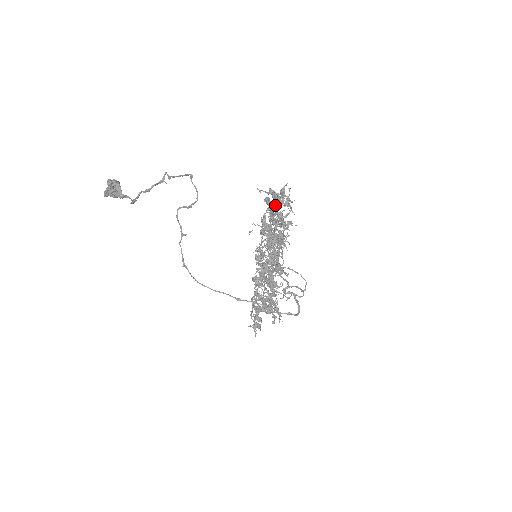
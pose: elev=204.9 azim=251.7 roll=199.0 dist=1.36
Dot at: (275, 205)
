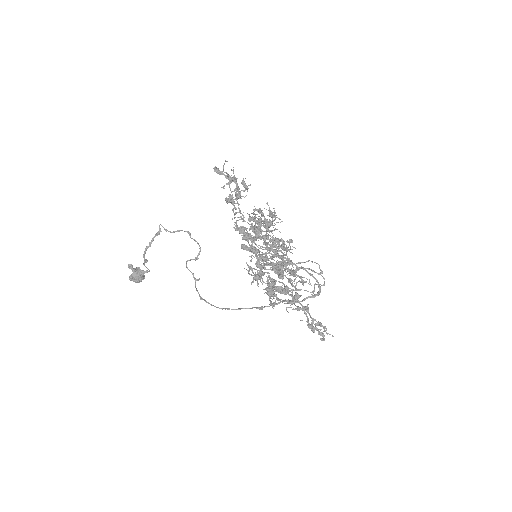
Dot at: (223, 170)
